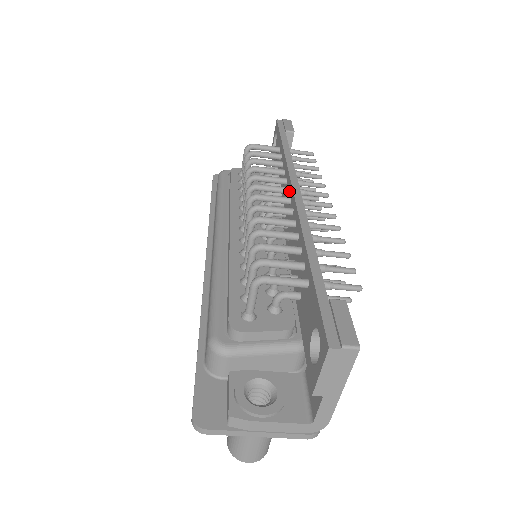
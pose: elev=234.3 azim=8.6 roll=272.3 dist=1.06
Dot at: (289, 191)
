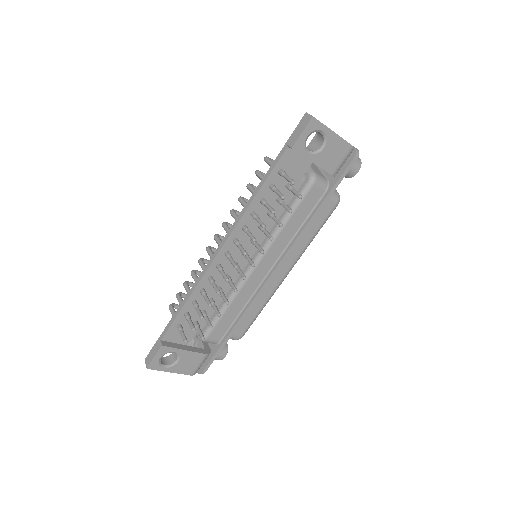
Dot at: occluded
